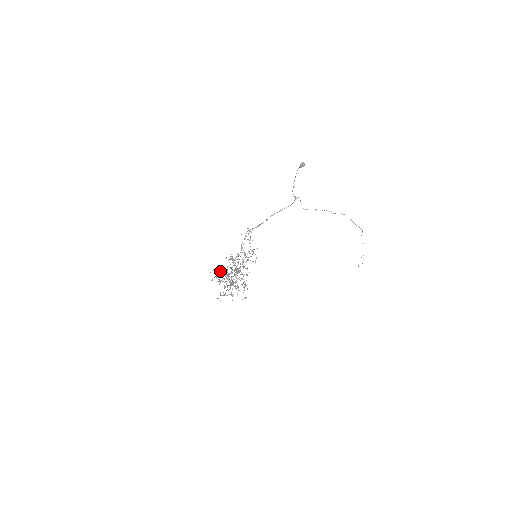
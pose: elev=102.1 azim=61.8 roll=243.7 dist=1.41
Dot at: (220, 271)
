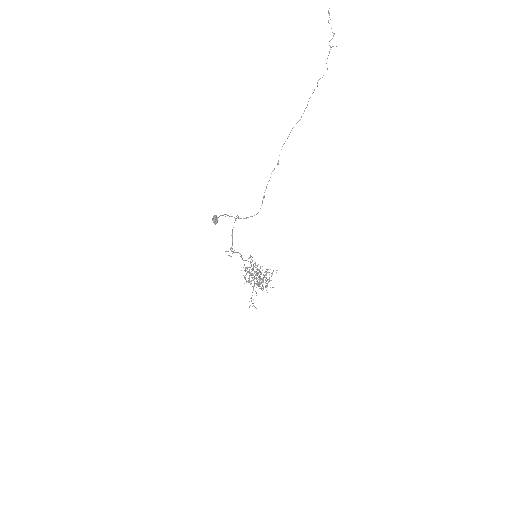
Dot at: (251, 297)
